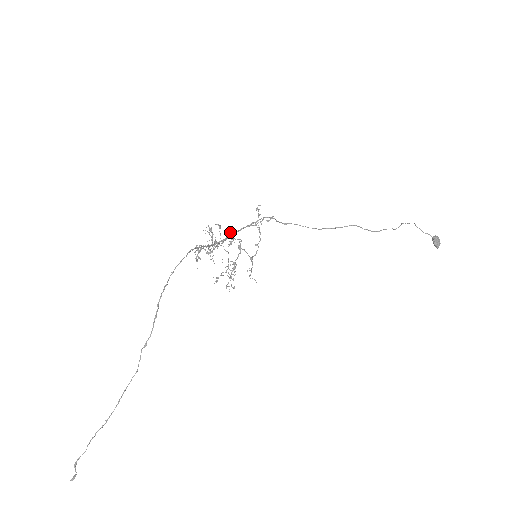
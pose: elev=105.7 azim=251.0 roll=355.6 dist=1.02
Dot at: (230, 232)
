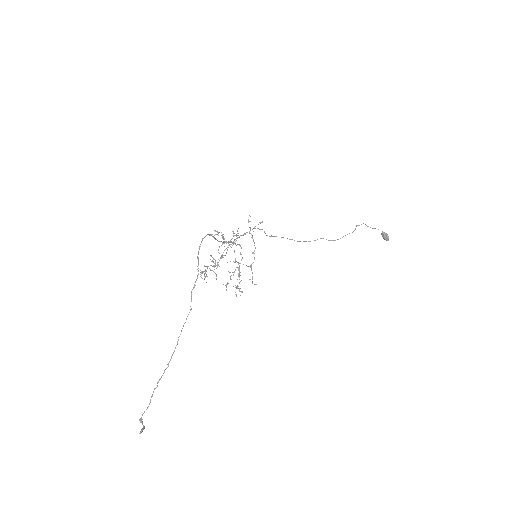
Dot at: occluded
